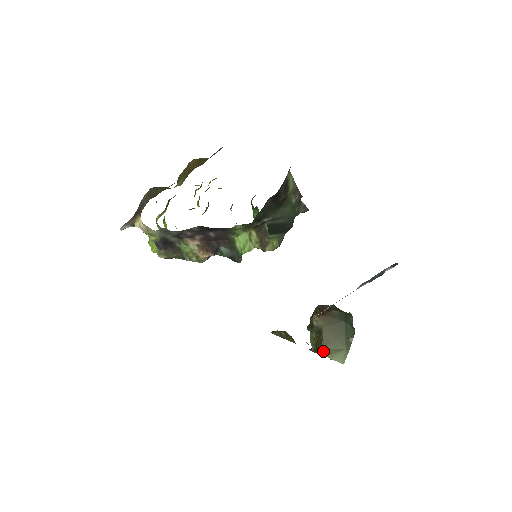
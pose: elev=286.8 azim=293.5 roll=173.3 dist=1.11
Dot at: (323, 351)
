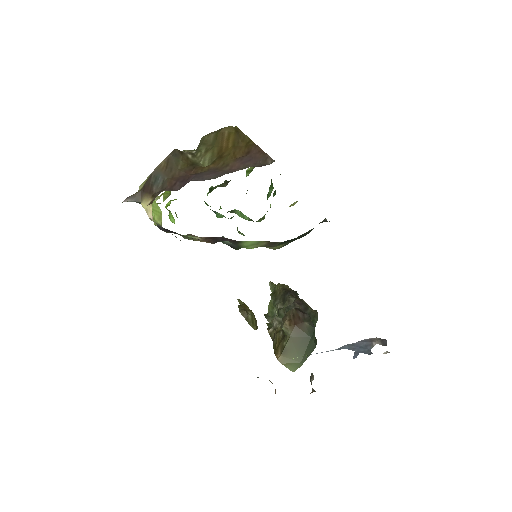
Dot at: (281, 358)
